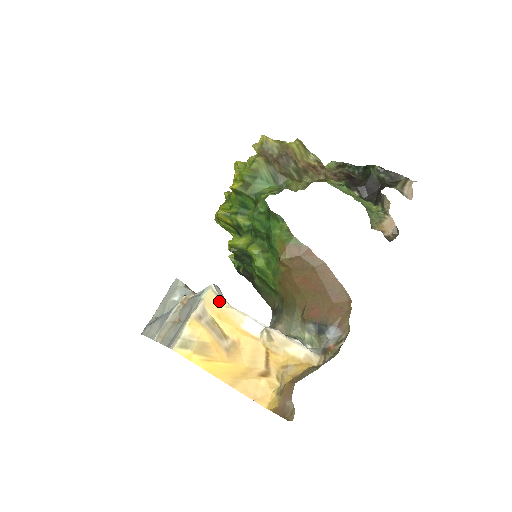
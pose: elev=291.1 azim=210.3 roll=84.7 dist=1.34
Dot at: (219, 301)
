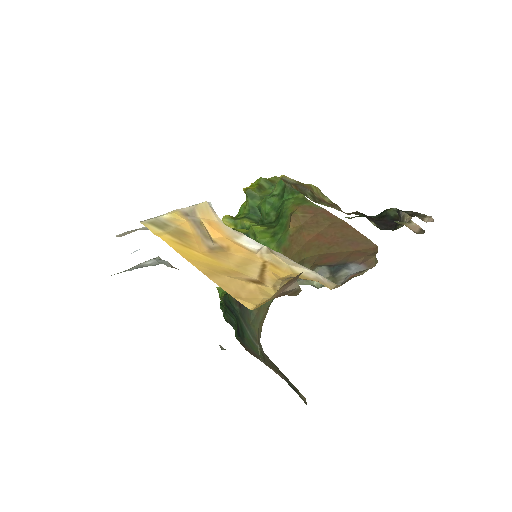
Dot at: (214, 214)
